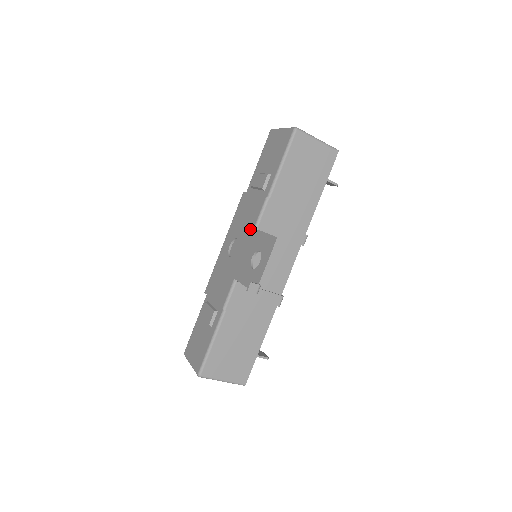
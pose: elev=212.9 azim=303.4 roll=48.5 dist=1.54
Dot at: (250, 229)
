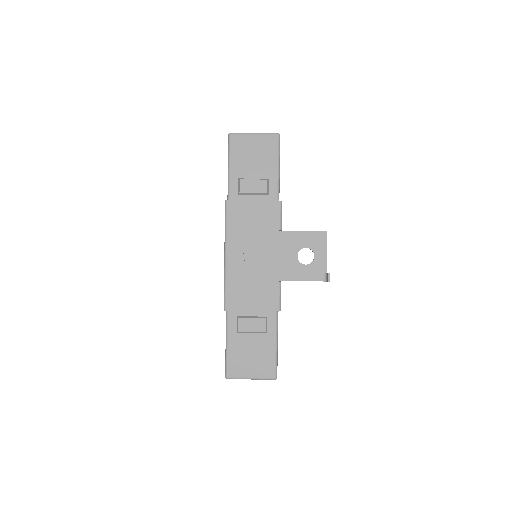
Dot at: (274, 233)
